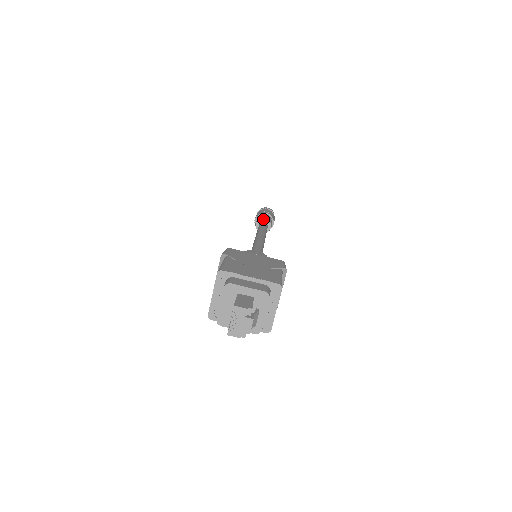
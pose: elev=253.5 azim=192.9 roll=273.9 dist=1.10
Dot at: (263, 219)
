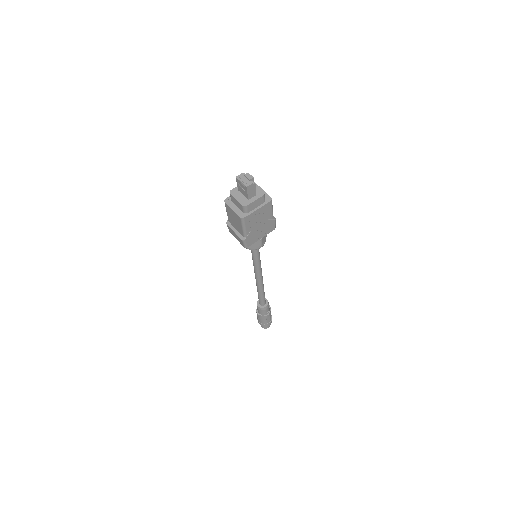
Dot at: (258, 300)
